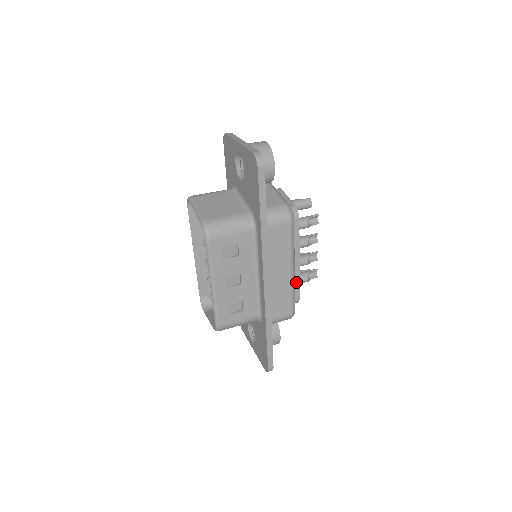
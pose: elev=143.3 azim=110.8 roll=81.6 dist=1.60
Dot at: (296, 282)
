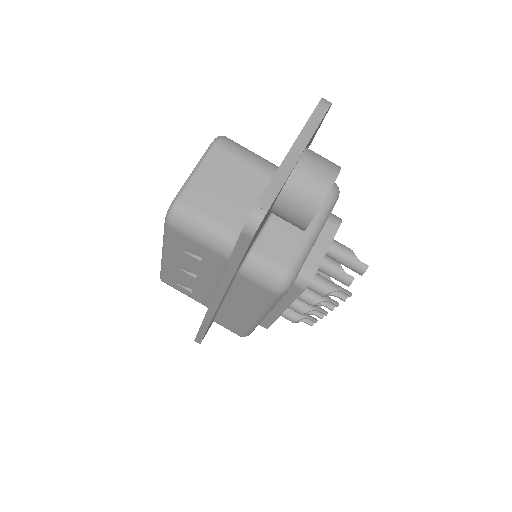
Dot at: (270, 319)
